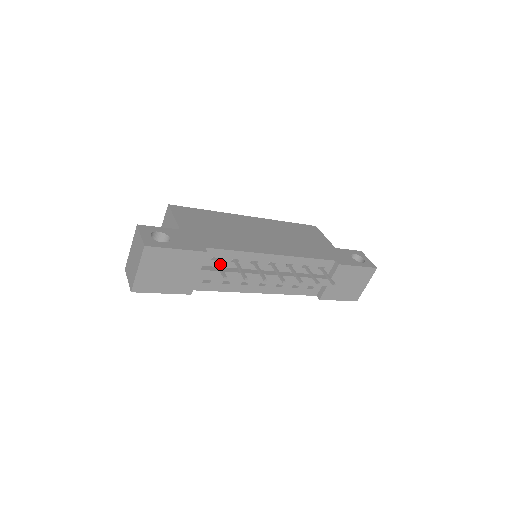
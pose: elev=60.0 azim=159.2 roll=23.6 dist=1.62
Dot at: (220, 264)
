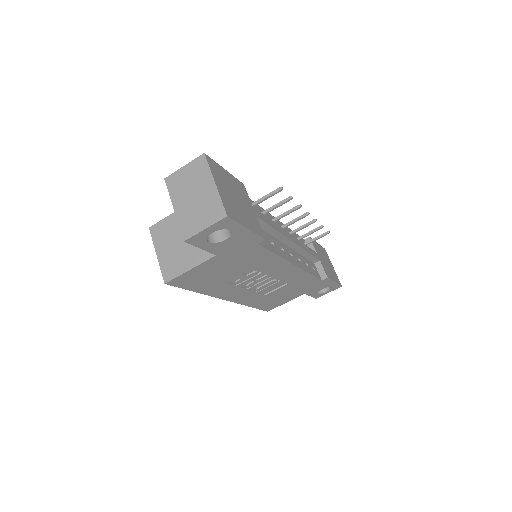
Dot at: occluded
